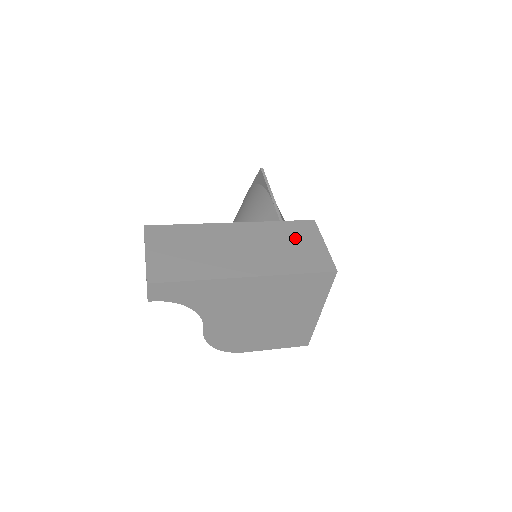
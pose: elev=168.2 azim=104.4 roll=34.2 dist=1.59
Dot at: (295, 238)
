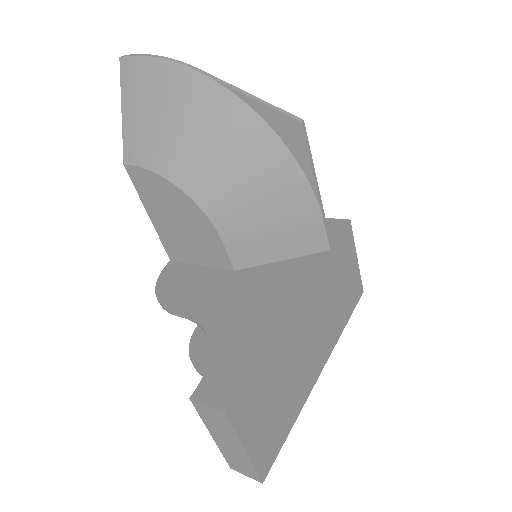
Dot at: (342, 271)
